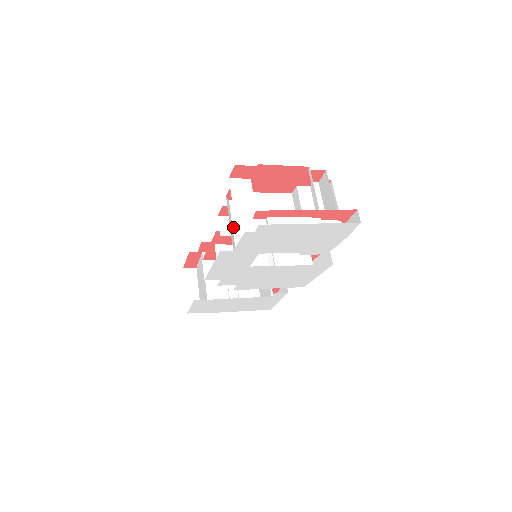
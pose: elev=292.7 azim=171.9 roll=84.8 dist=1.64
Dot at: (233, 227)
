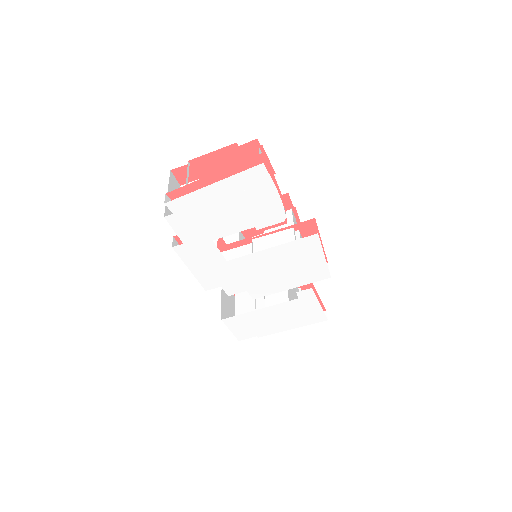
Dot at: occluded
